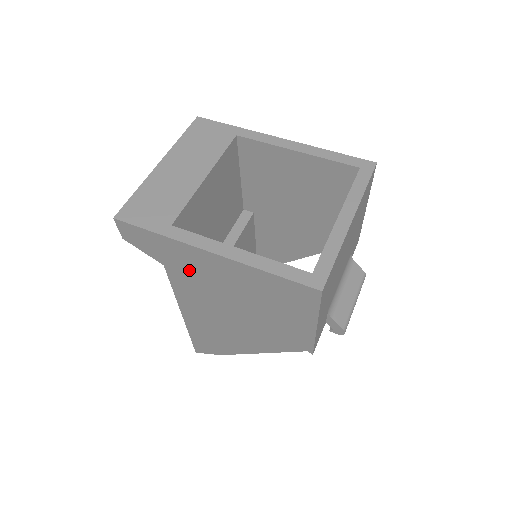
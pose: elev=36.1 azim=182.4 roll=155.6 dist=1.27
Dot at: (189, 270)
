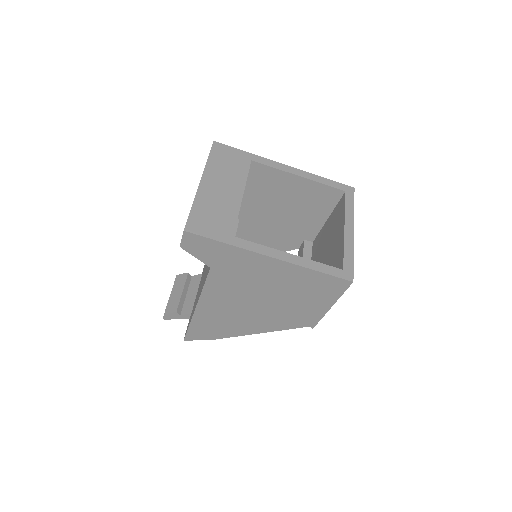
Dot at: (236, 271)
